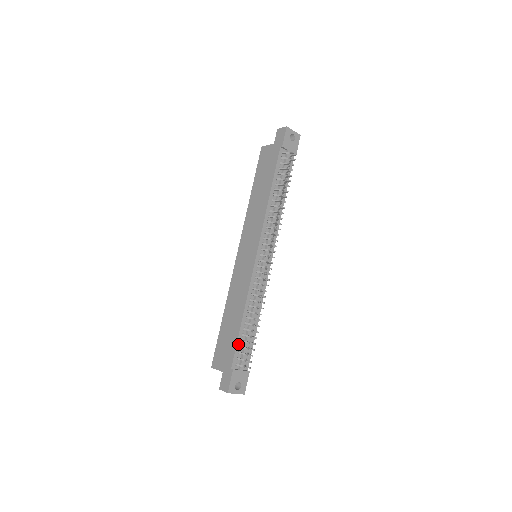
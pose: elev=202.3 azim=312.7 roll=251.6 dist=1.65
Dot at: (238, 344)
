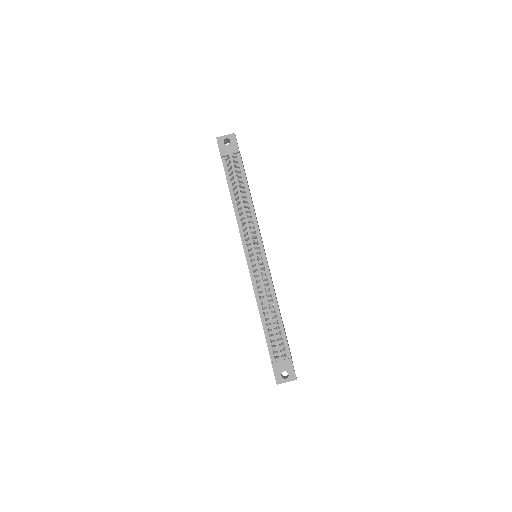
Dot at: (268, 340)
